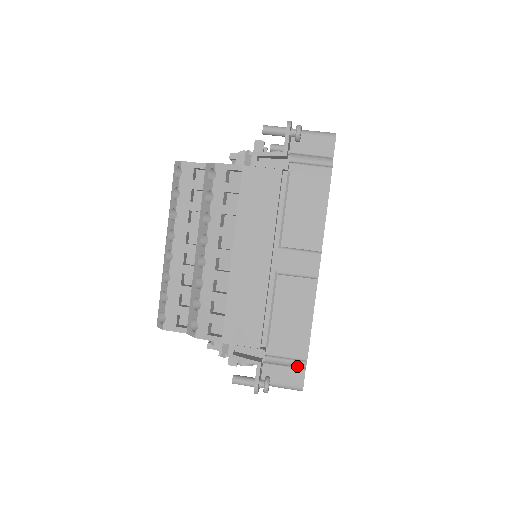
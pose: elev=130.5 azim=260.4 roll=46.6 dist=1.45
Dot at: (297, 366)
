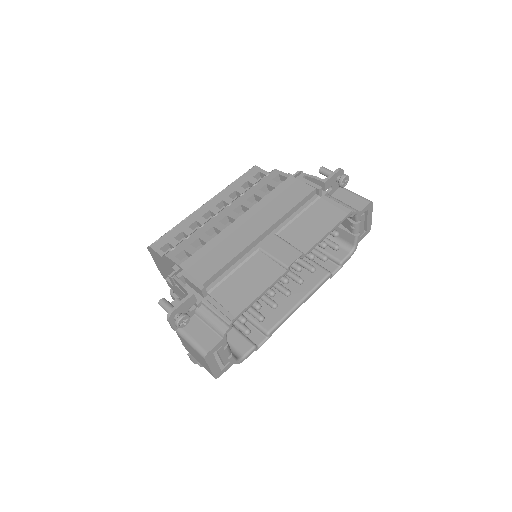
Dot at: (218, 329)
